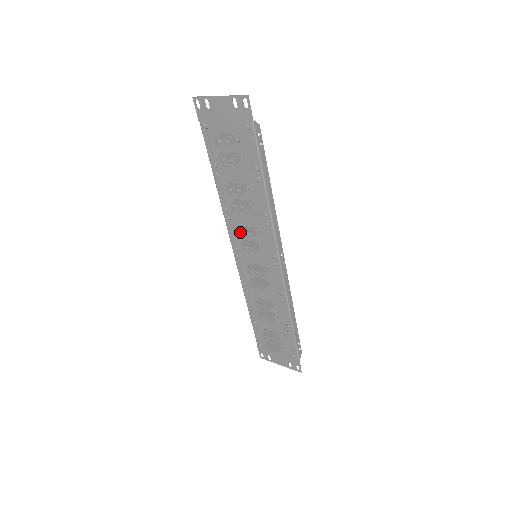
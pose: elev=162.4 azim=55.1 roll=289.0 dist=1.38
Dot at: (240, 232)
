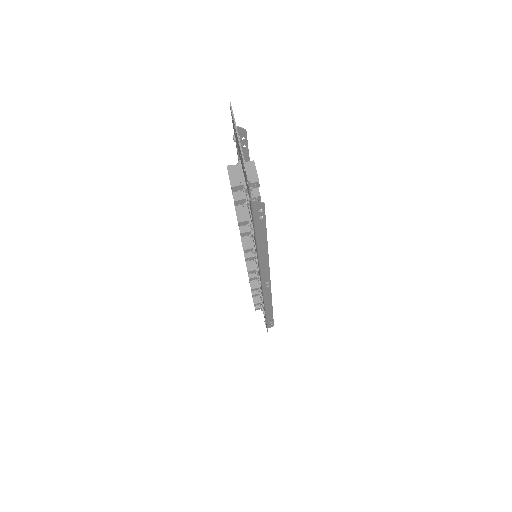
Dot at: occluded
